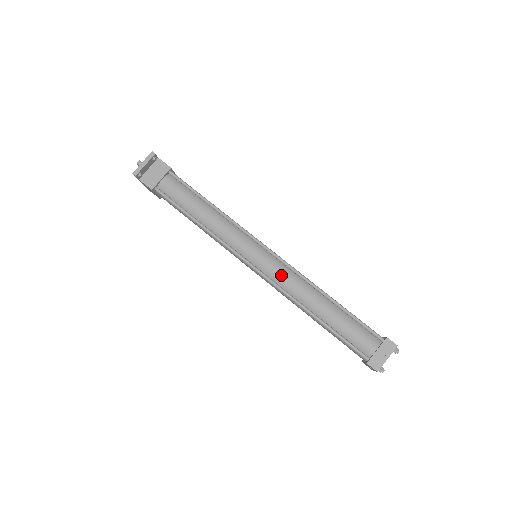
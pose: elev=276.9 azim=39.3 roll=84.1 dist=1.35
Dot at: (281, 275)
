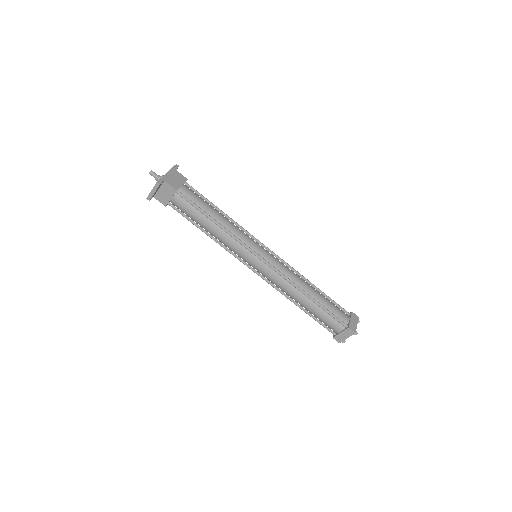
Dot at: (273, 279)
